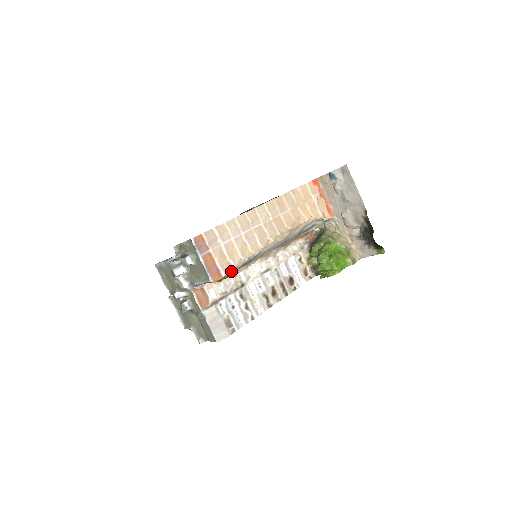
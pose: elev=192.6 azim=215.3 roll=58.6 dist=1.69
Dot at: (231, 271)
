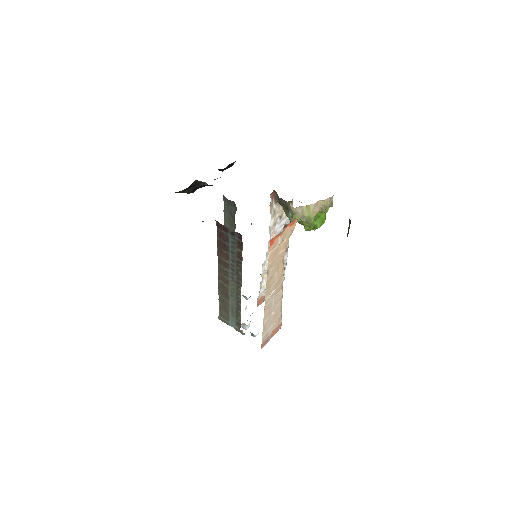
Dot at: (281, 315)
